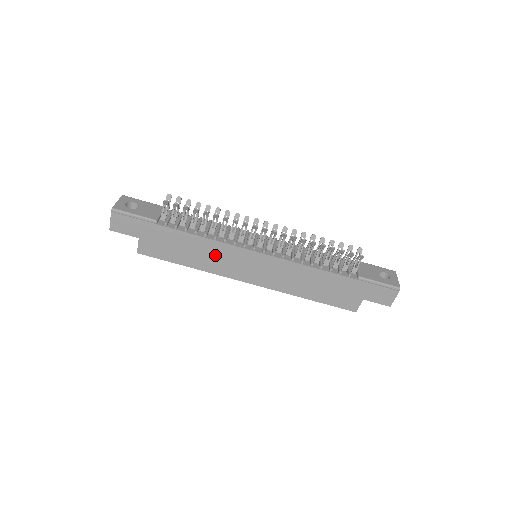
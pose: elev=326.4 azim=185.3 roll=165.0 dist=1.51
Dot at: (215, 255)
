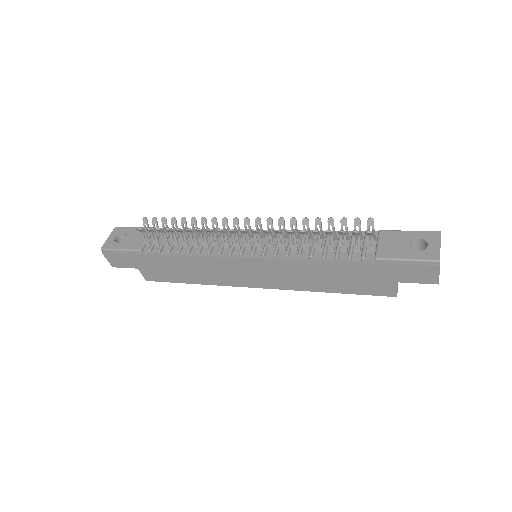
Dot at: (208, 269)
